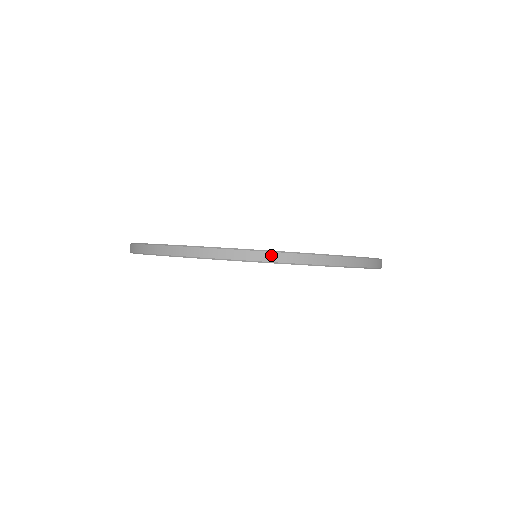
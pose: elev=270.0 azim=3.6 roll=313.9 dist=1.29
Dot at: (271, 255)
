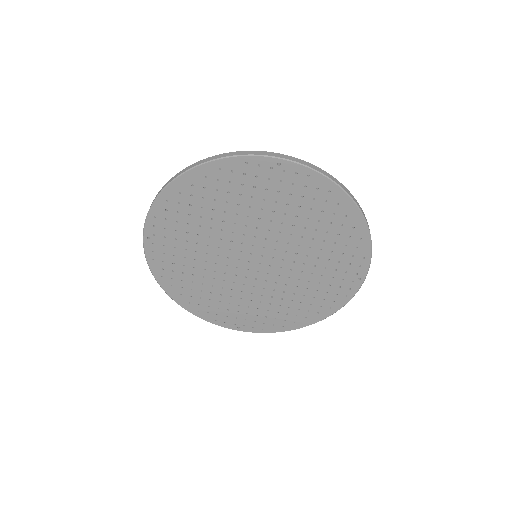
Dot at: occluded
